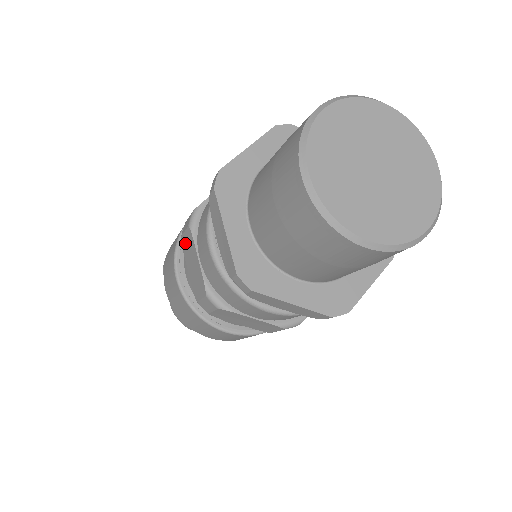
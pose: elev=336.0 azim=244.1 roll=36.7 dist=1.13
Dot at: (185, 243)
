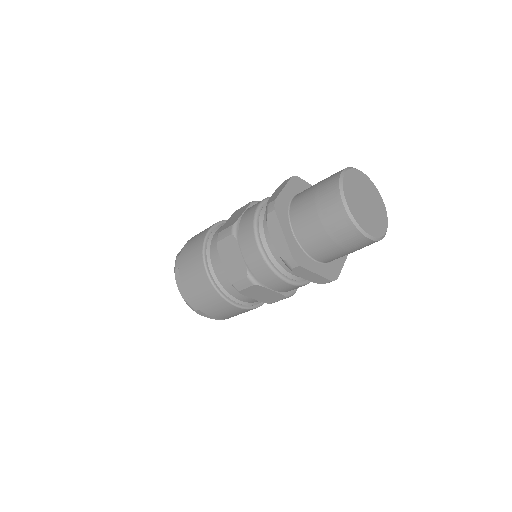
Dot at: (223, 246)
